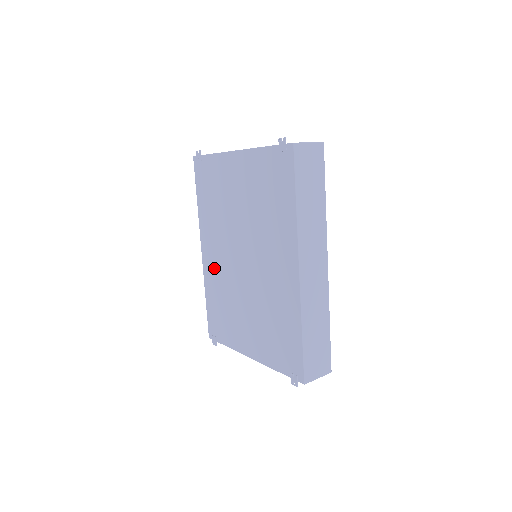
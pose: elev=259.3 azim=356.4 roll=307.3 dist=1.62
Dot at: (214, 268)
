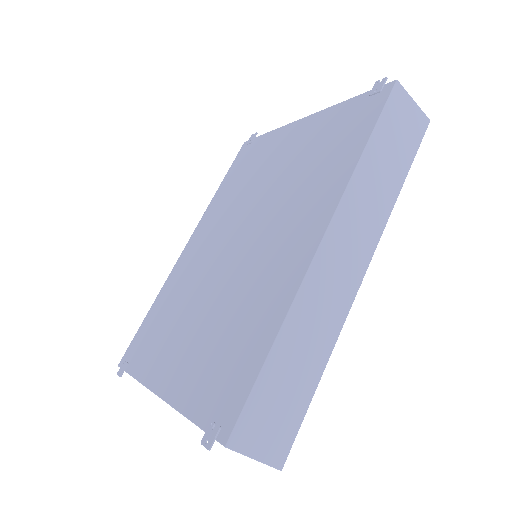
Dot at: (189, 263)
